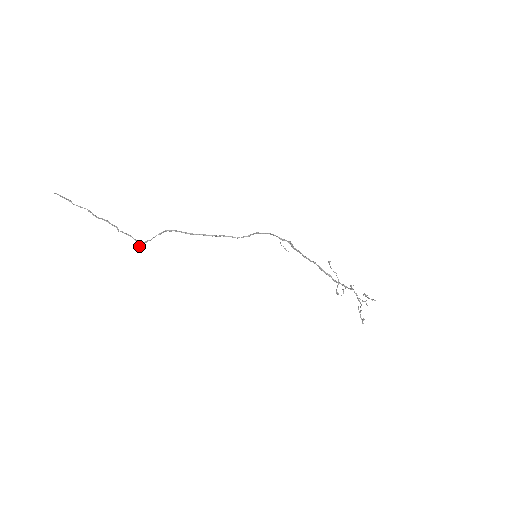
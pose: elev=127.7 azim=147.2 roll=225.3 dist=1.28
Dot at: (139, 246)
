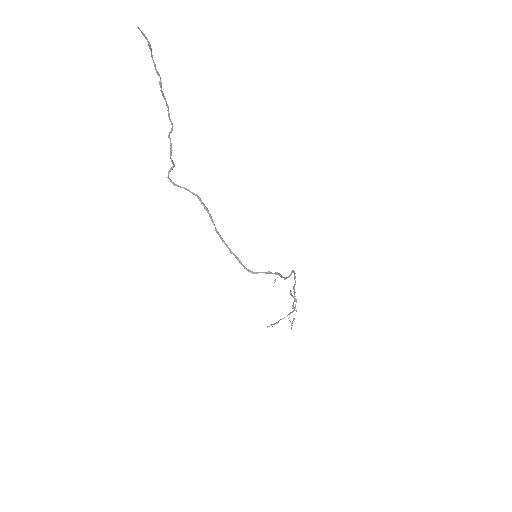
Dot at: (168, 178)
